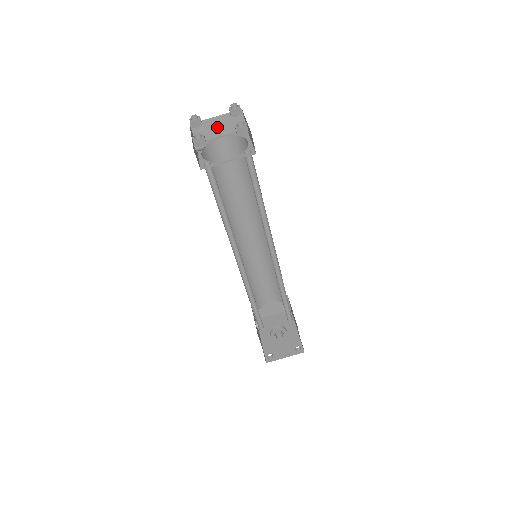
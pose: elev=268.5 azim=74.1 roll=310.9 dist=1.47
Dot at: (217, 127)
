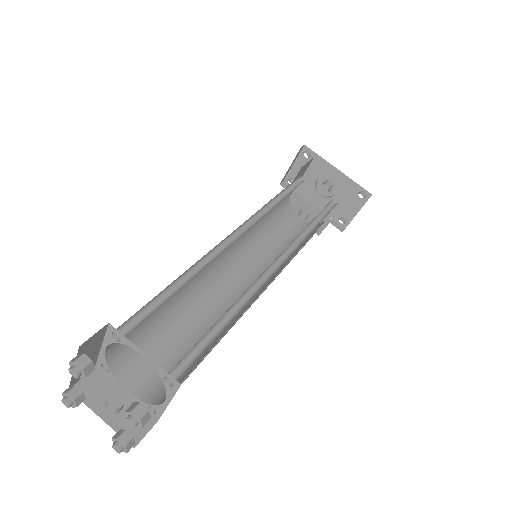
Dot at: occluded
